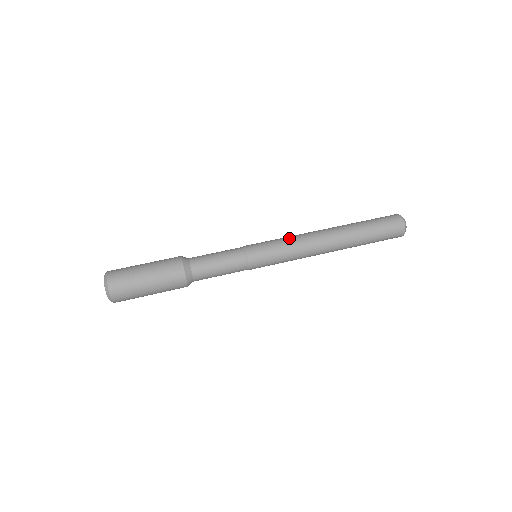
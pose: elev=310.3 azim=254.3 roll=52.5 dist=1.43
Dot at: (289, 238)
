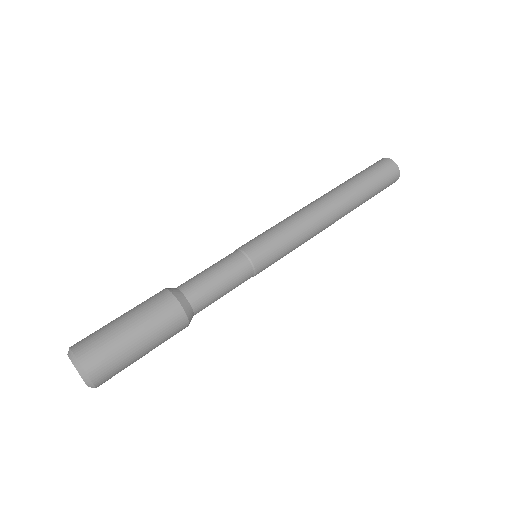
Dot at: (296, 228)
